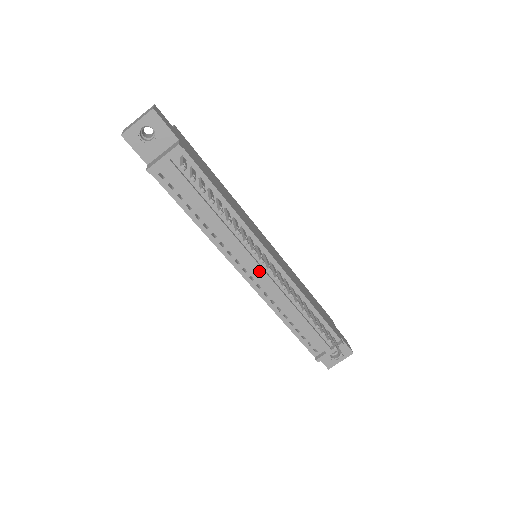
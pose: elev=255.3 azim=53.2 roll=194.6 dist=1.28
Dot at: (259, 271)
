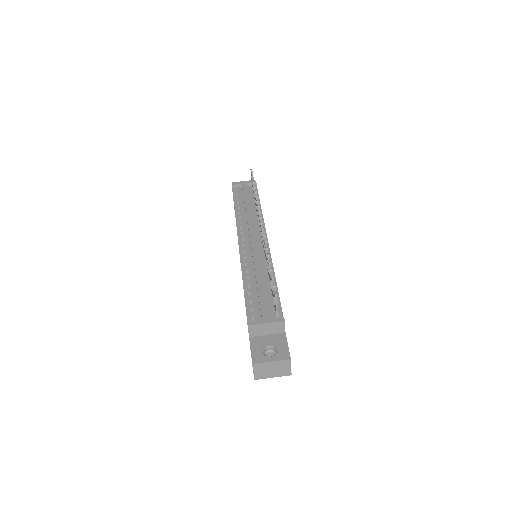
Dot at: (252, 239)
